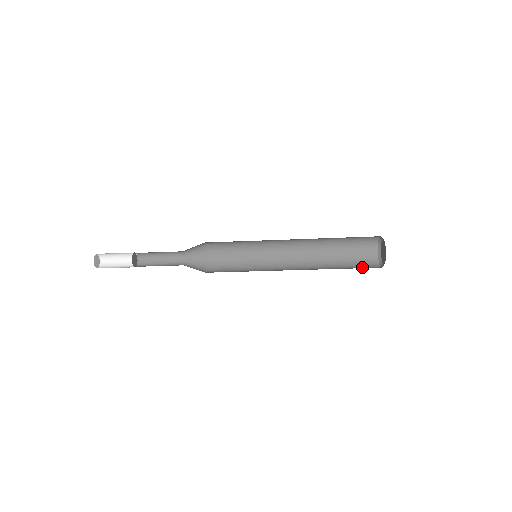
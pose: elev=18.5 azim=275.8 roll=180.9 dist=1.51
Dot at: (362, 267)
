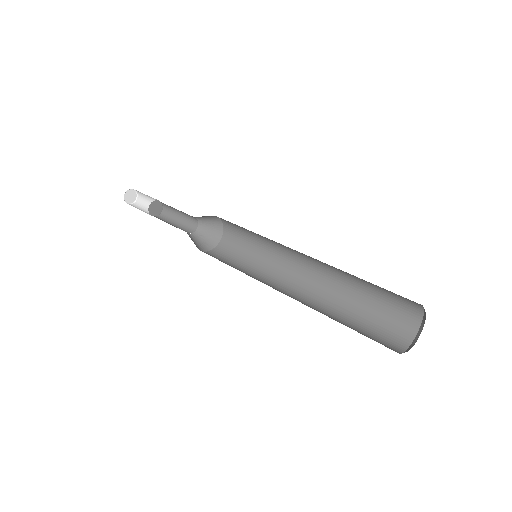
Dot at: (392, 317)
